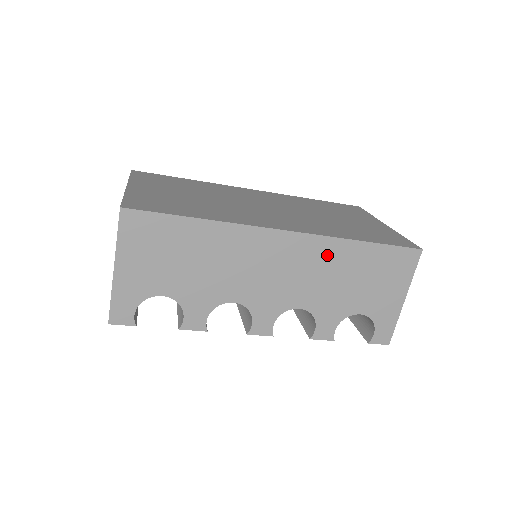
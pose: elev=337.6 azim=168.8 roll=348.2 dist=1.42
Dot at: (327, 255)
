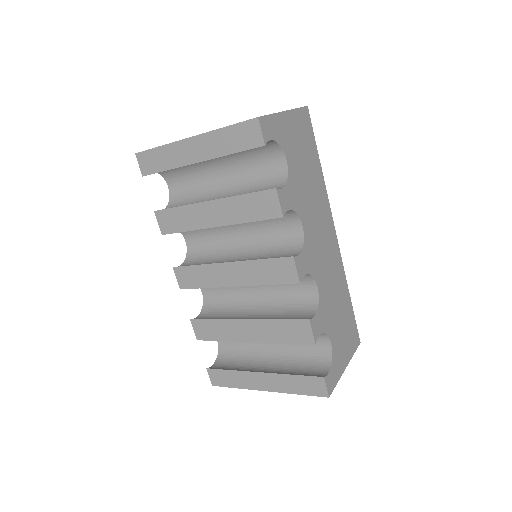
Dot at: (339, 276)
